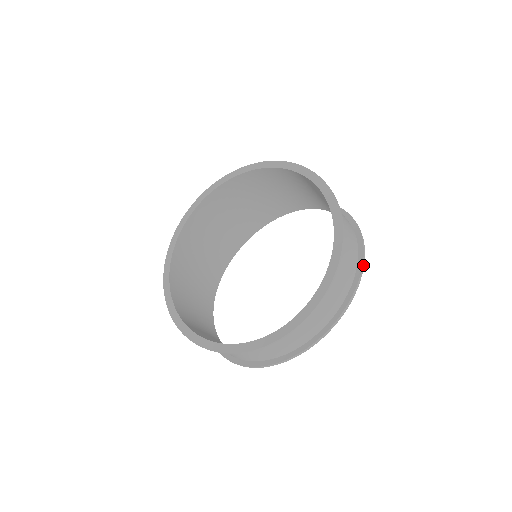
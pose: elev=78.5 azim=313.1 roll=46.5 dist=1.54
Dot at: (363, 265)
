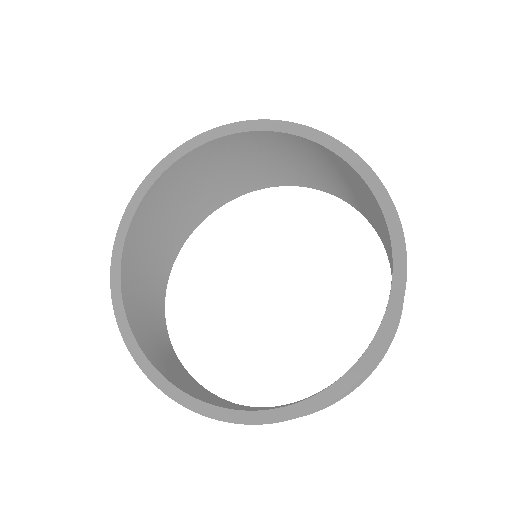
Dot at: (386, 352)
